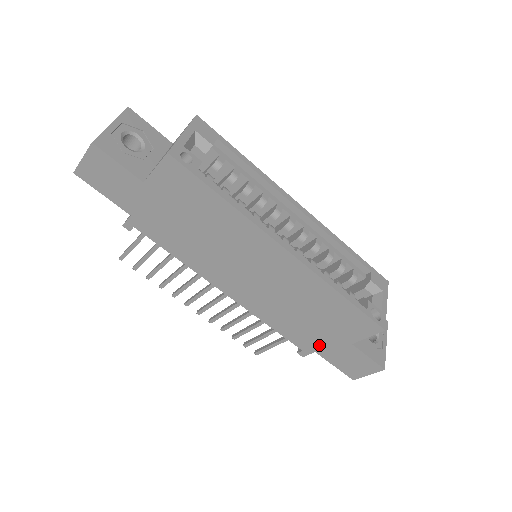
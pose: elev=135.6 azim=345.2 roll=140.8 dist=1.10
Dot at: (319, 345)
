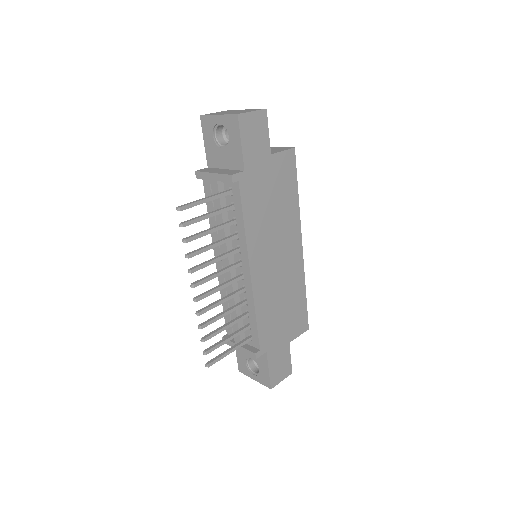
Dot at: (273, 343)
